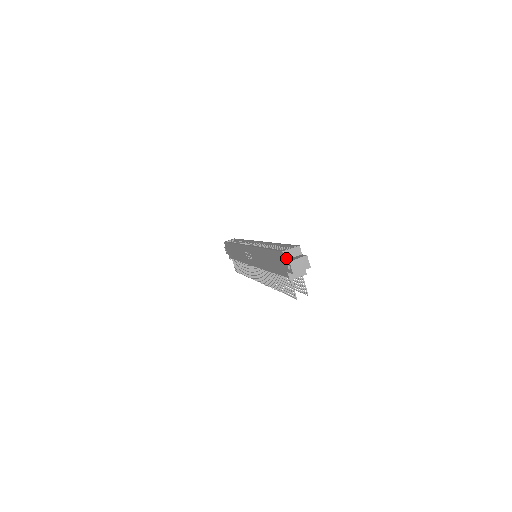
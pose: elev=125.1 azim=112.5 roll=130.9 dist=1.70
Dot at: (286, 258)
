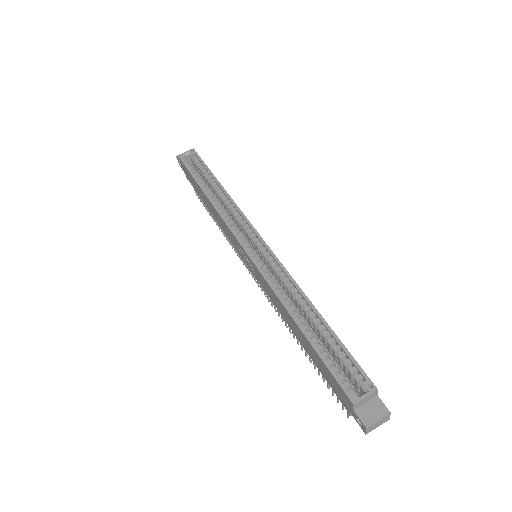
Dot at: (356, 407)
